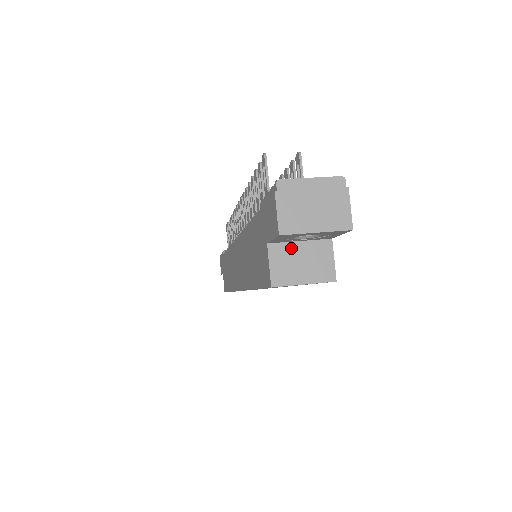
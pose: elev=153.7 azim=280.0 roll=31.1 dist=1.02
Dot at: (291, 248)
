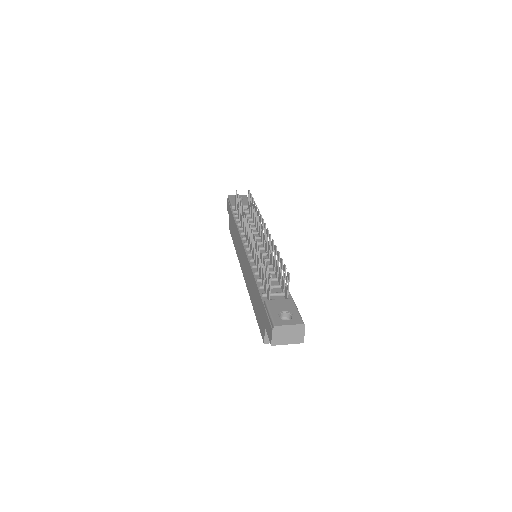
Dot at: occluded
